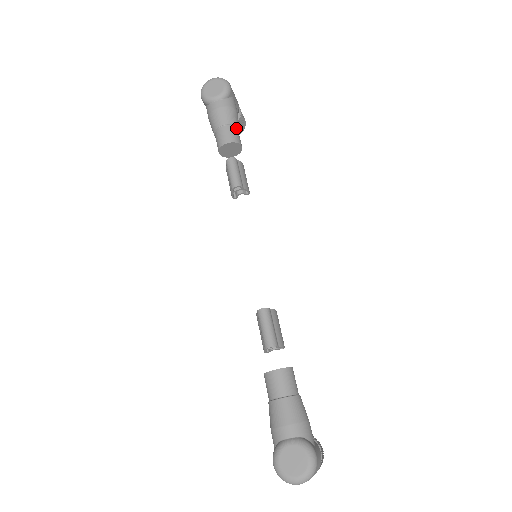
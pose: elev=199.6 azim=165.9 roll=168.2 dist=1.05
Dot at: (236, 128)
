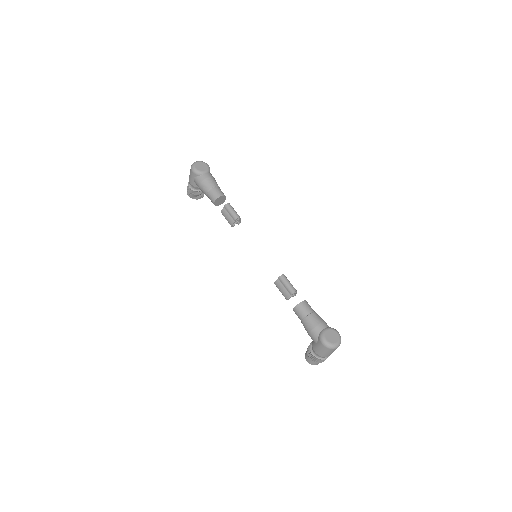
Dot at: (220, 189)
